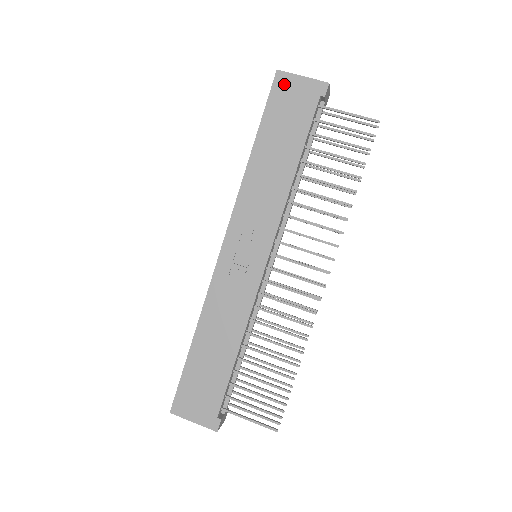
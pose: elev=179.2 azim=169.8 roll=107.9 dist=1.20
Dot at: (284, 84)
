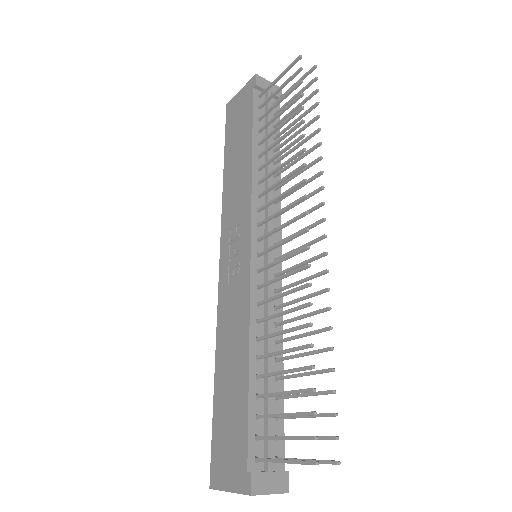
Dot at: (232, 107)
